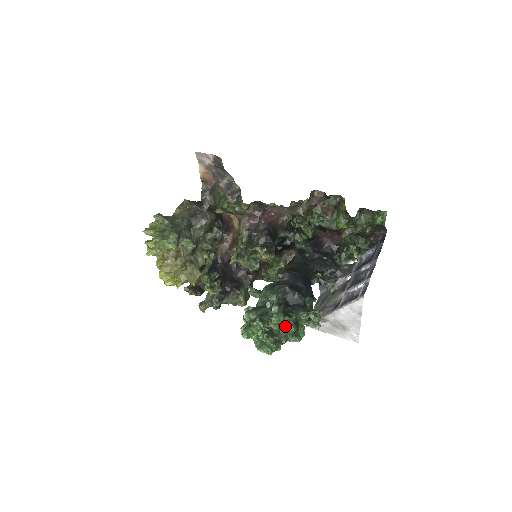
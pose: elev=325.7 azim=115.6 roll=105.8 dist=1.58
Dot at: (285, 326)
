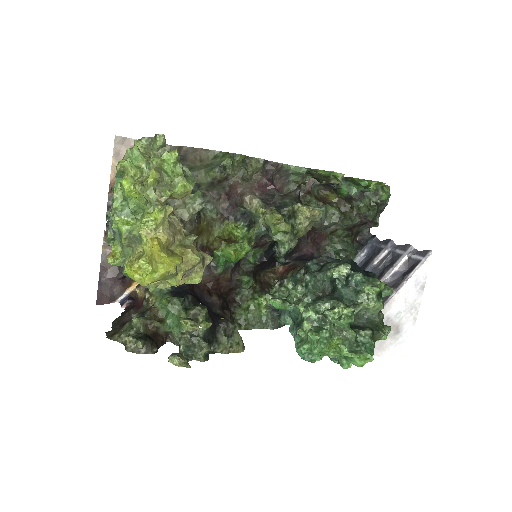
Dot at: (382, 299)
